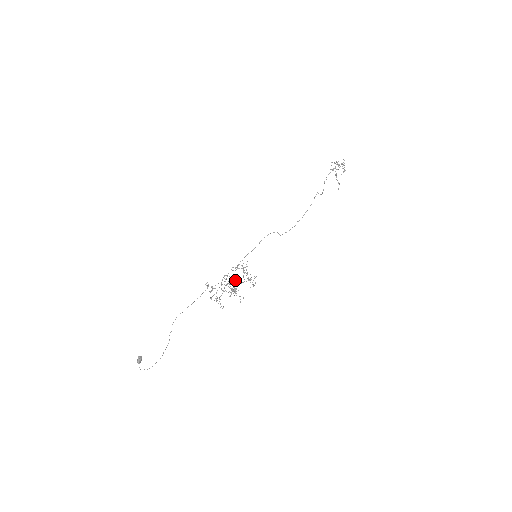
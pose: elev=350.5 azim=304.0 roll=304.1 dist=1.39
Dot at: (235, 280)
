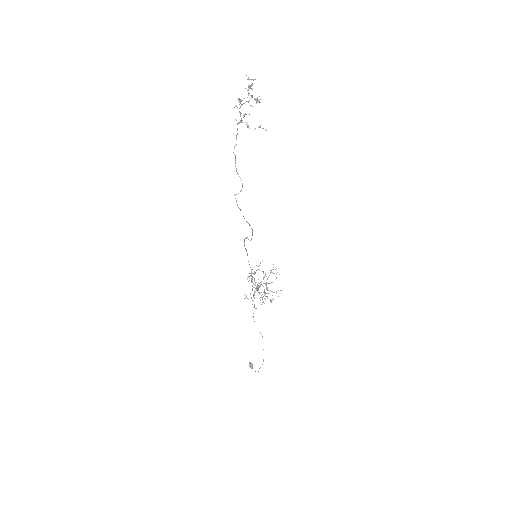
Dot at: occluded
